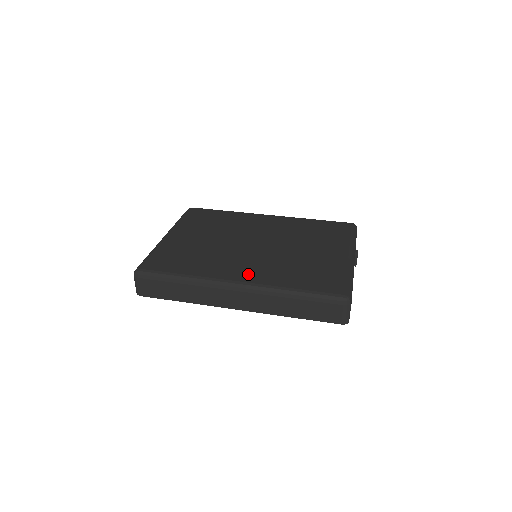
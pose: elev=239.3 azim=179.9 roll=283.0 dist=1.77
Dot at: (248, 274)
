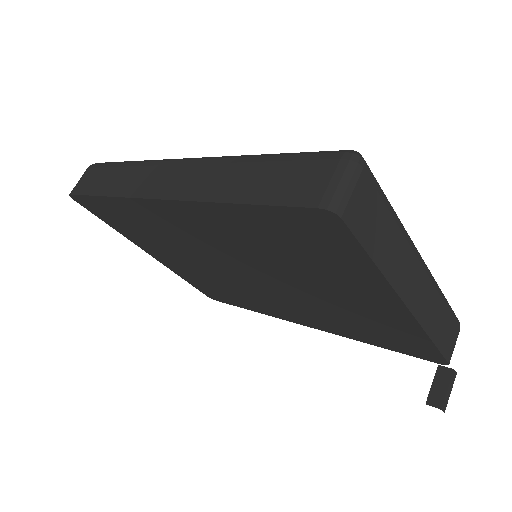
Dot at: occluded
